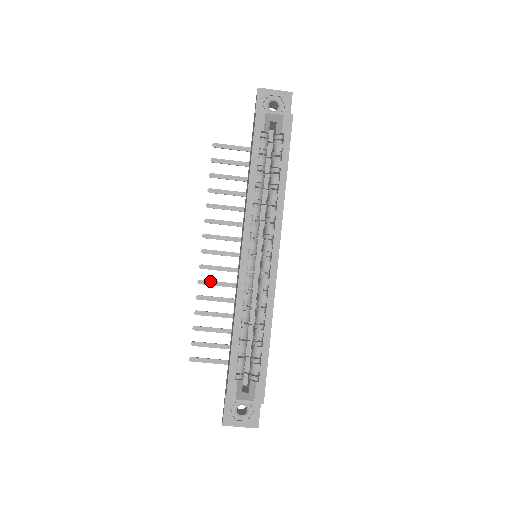
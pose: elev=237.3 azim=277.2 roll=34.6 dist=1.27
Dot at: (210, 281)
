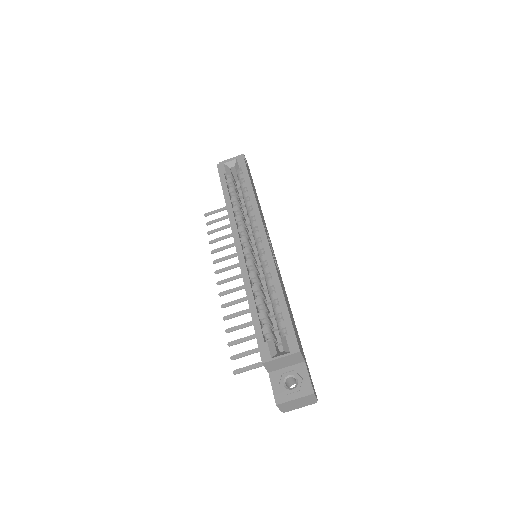
Dot at: (231, 302)
